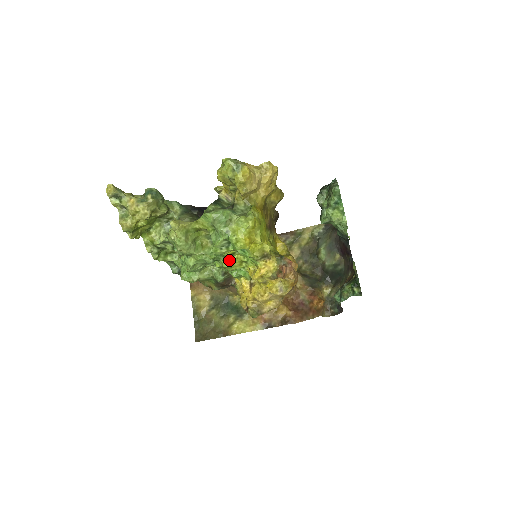
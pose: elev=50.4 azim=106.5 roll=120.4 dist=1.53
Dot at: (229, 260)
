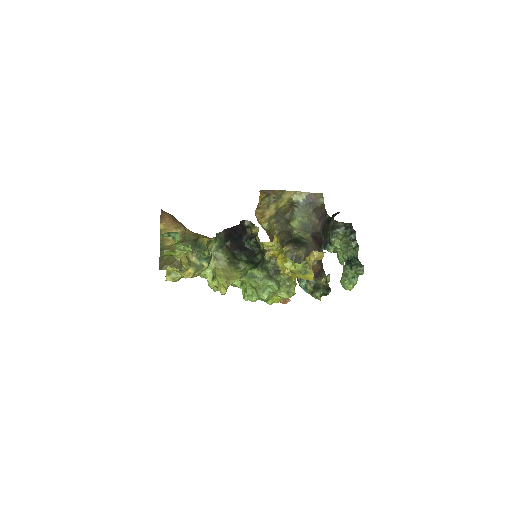
Dot at: occluded
